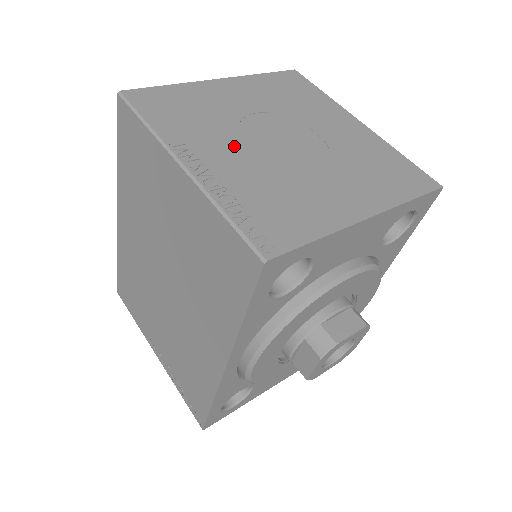
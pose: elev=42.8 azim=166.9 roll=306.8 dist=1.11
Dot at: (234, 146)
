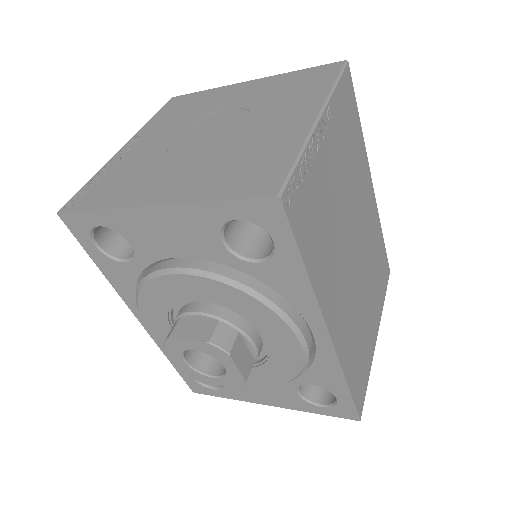
Dot at: (168, 136)
